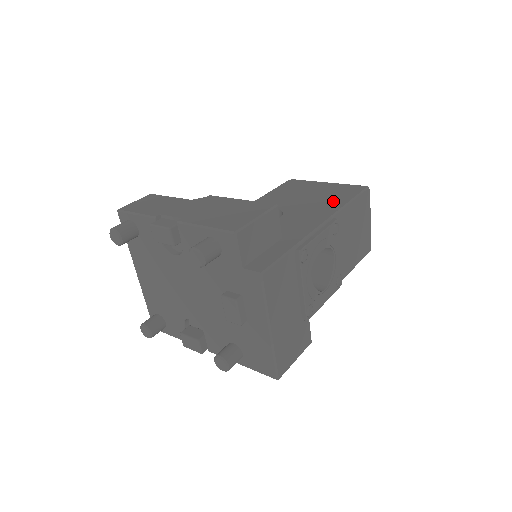
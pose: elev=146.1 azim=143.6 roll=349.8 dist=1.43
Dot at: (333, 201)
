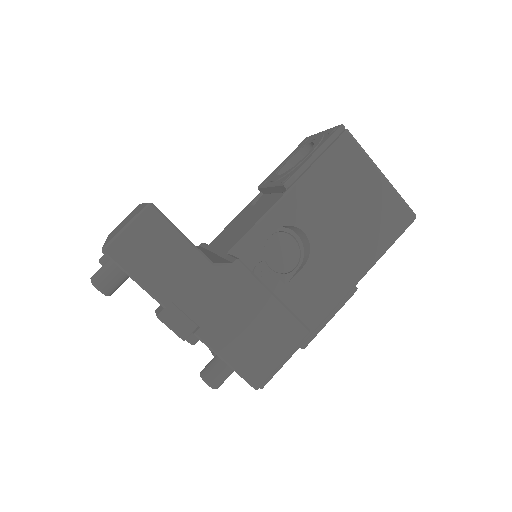
Dot at: (369, 246)
